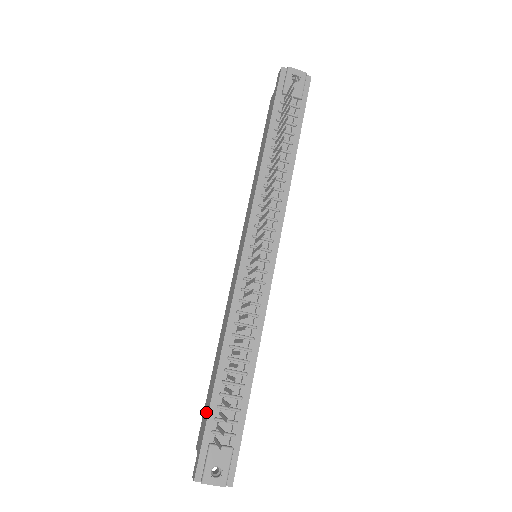
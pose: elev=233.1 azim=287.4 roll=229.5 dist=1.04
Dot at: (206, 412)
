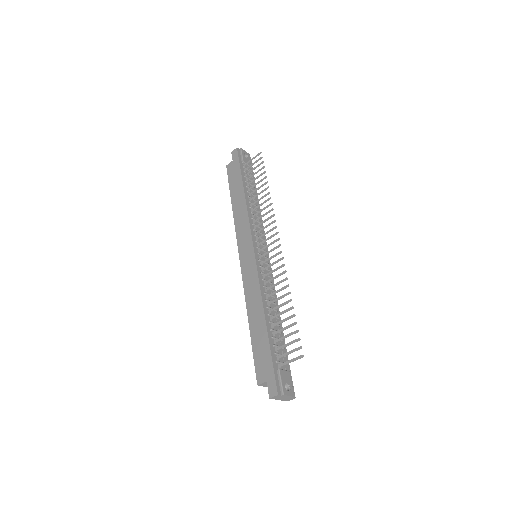
Dot at: (264, 353)
